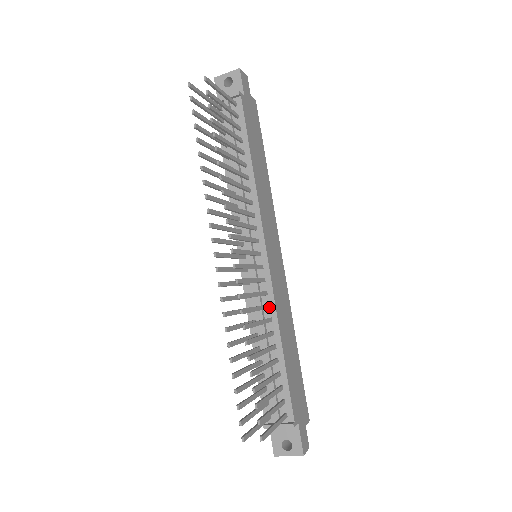
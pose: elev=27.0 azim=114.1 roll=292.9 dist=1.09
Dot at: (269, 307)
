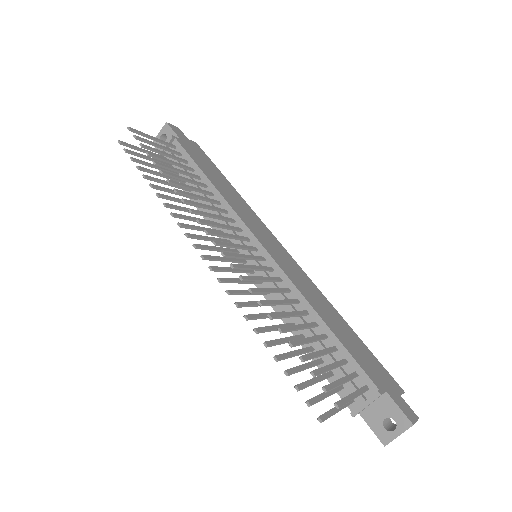
Dot at: (290, 290)
